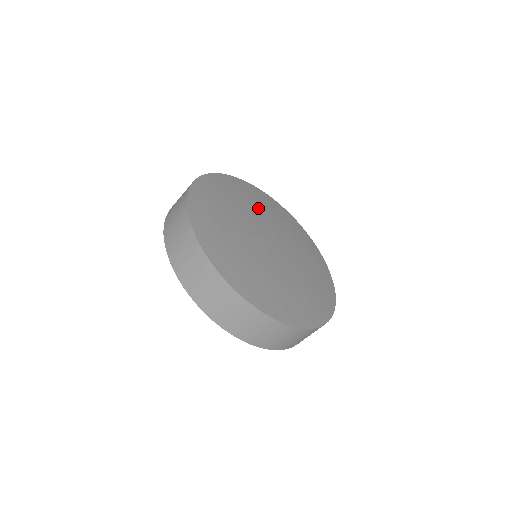
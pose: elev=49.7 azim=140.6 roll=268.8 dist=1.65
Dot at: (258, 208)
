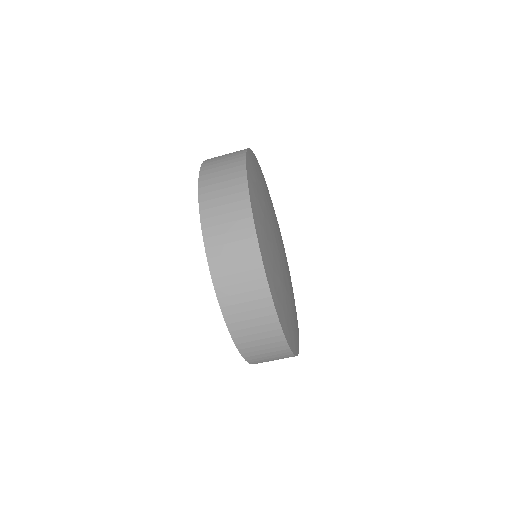
Dot at: occluded
